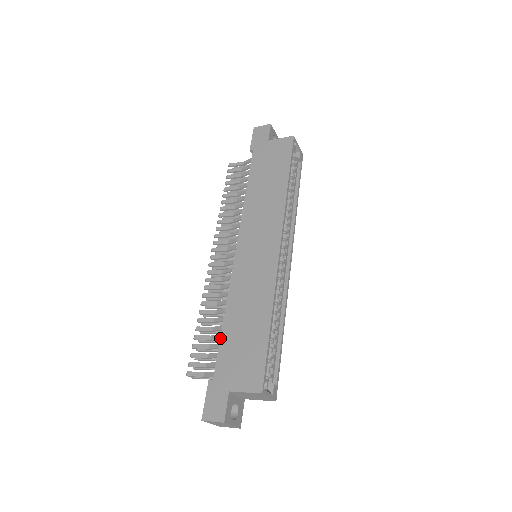
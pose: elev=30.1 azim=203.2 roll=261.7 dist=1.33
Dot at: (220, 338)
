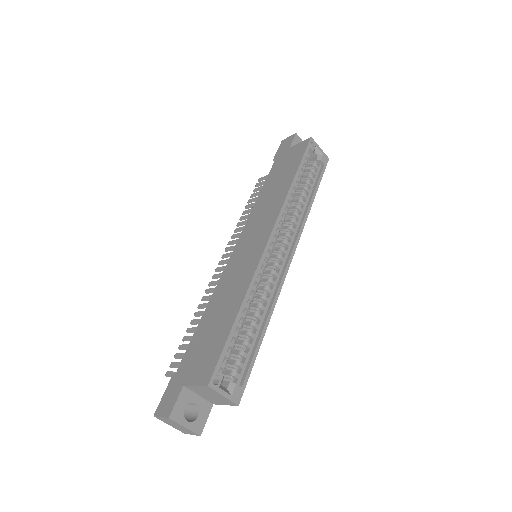
Dot at: occluded
